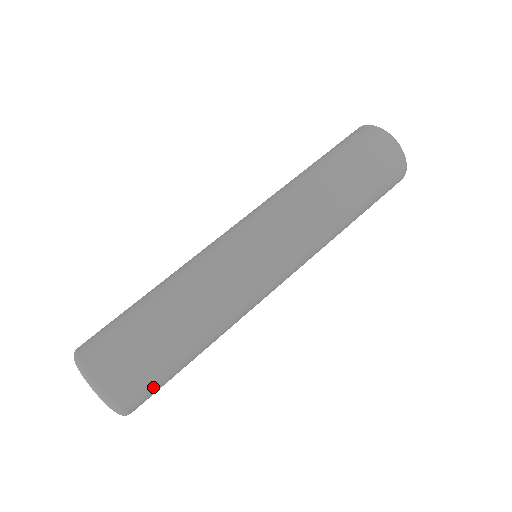
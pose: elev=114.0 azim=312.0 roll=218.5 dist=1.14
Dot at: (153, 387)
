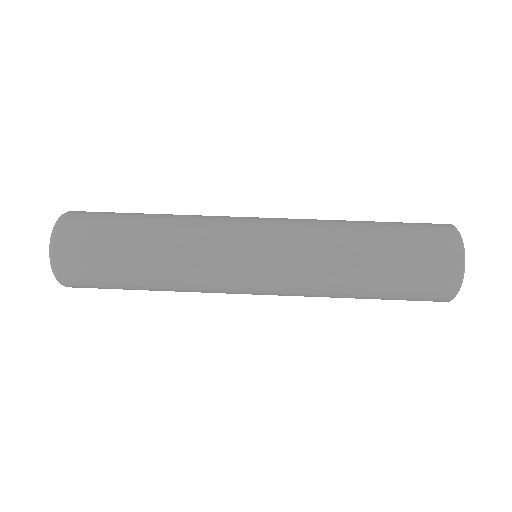
Dot at: (87, 243)
